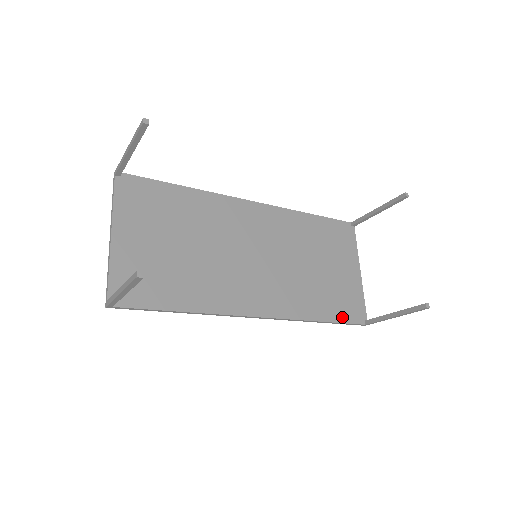
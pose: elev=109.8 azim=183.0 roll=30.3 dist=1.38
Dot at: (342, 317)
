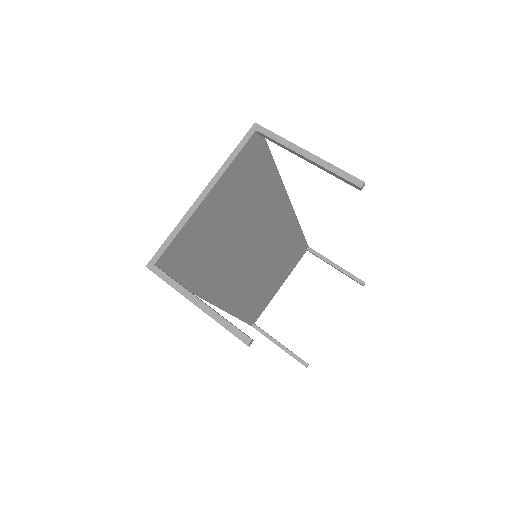
Dot at: (248, 318)
